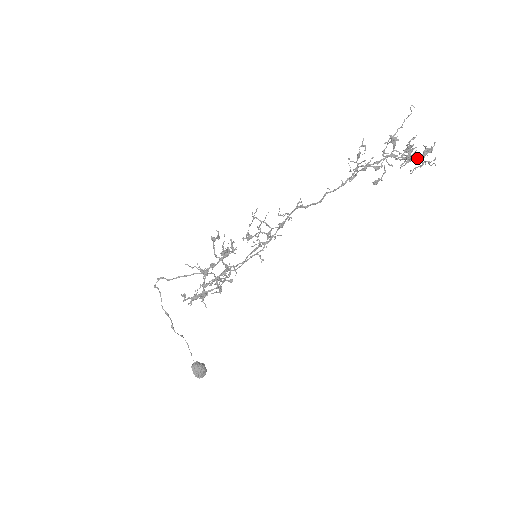
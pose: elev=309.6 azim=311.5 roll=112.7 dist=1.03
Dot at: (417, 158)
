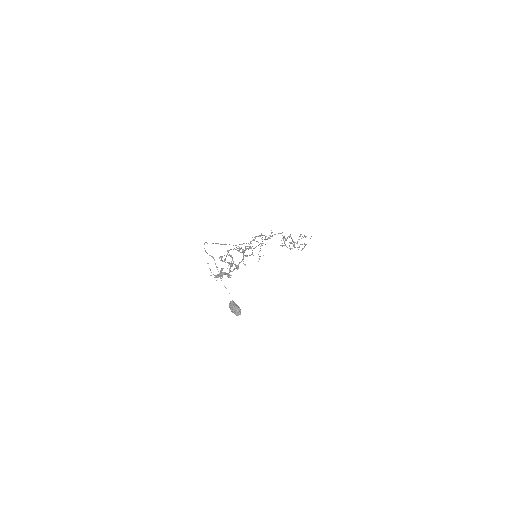
Dot at: (305, 236)
